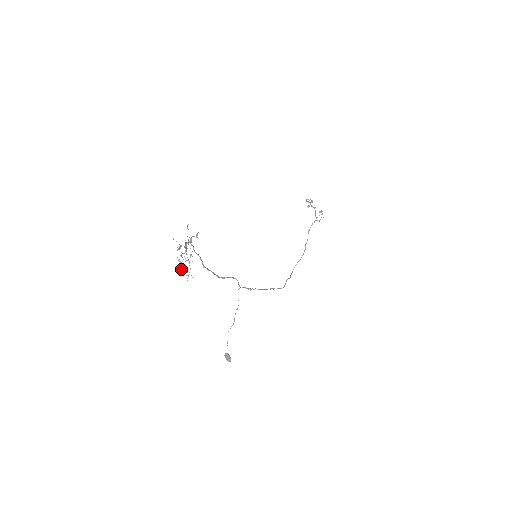
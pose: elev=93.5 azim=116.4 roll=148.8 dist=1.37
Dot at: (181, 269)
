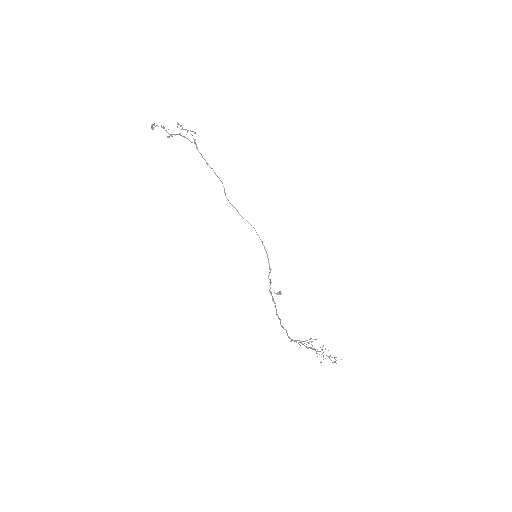
Dot at: (336, 360)
